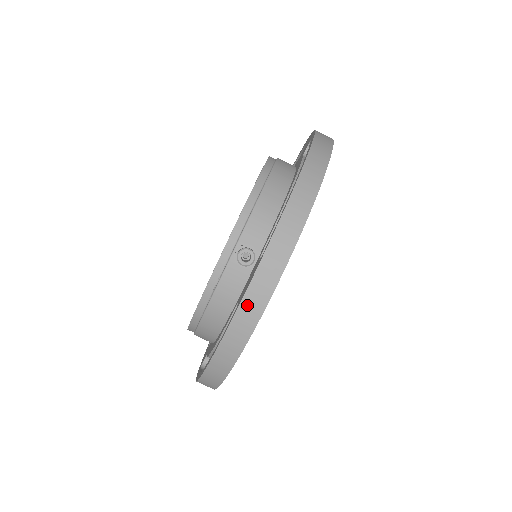
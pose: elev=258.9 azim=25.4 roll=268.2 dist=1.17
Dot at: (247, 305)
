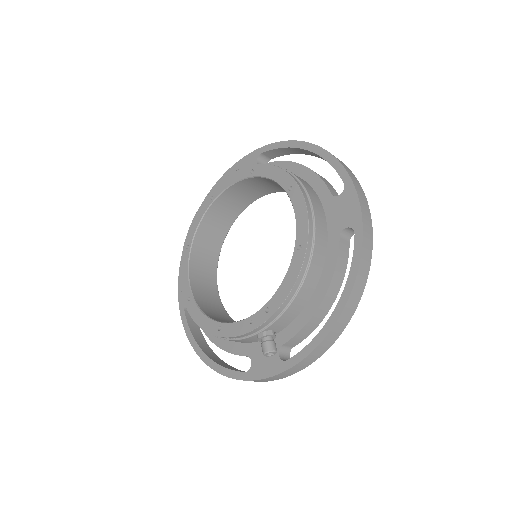
Dot at: (261, 380)
